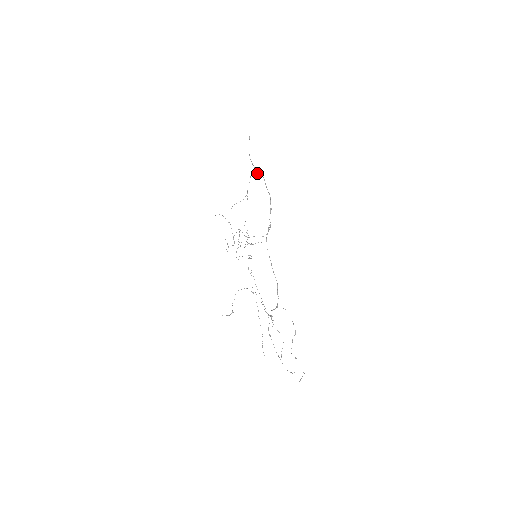
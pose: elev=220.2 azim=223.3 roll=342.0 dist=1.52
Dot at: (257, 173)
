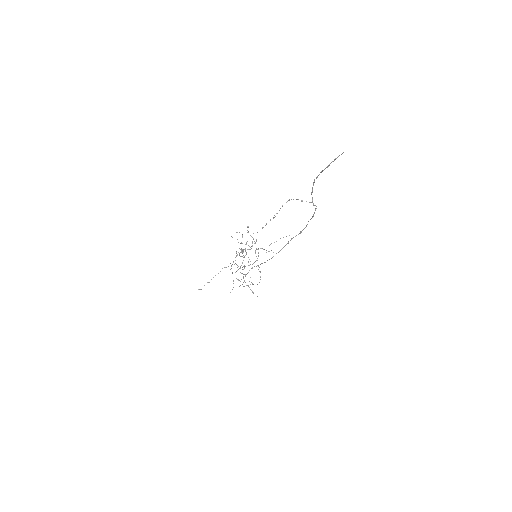
Dot at: (313, 203)
